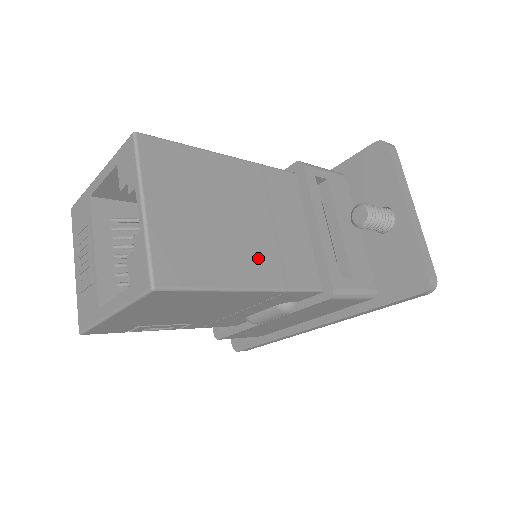
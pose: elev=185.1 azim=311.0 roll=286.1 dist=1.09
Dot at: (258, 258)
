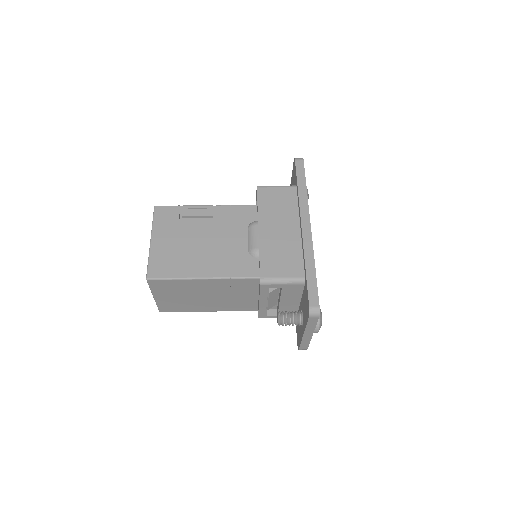
Dot at: (216, 305)
